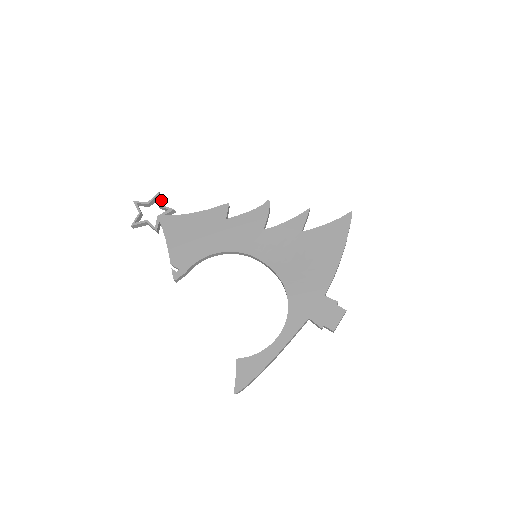
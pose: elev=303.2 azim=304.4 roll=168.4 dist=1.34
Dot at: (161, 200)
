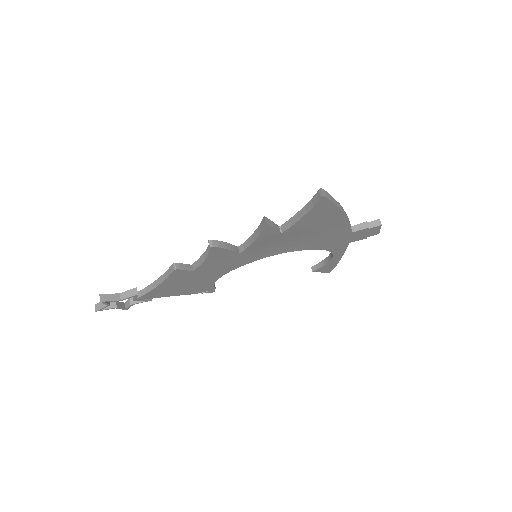
Dot at: (109, 295)
